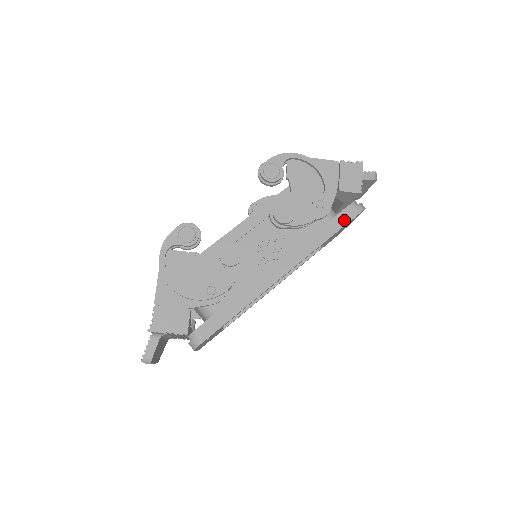
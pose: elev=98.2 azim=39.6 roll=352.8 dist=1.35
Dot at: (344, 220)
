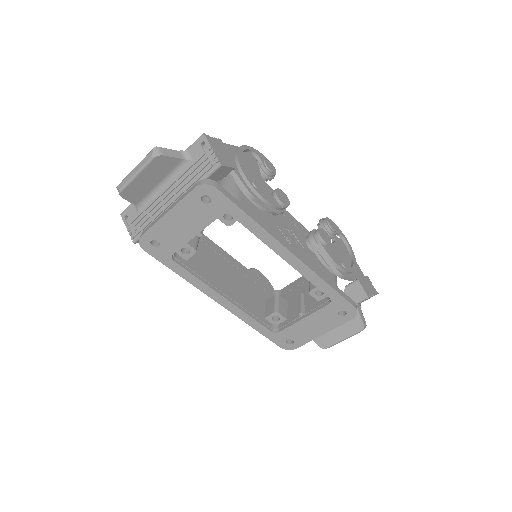
Dot at: (344, 295)
